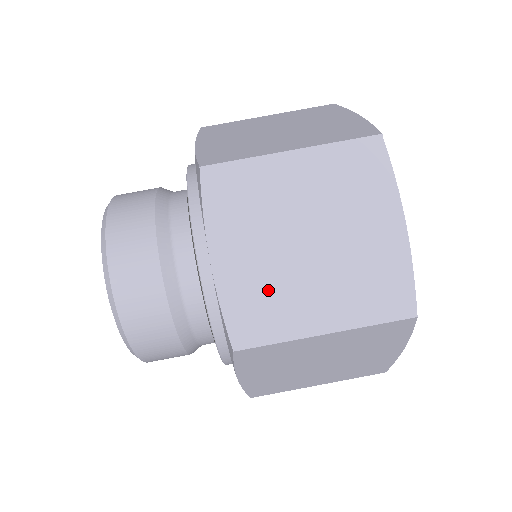
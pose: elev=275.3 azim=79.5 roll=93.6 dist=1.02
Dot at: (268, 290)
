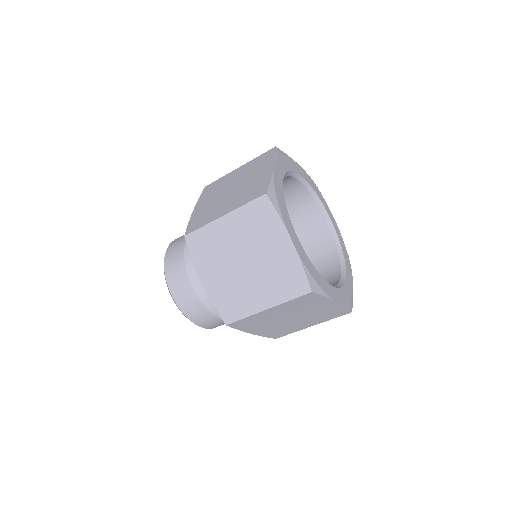
Dot at: (281, 329)
